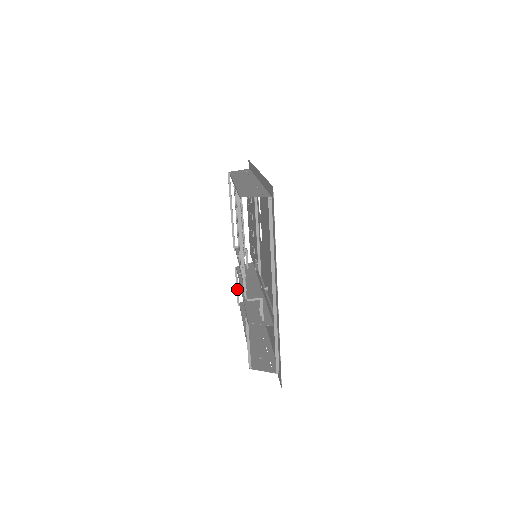
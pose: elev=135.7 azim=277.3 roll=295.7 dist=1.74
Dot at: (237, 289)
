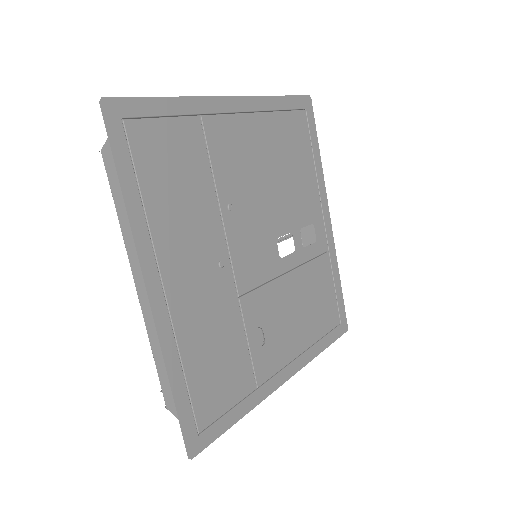
Dot at: occluded
